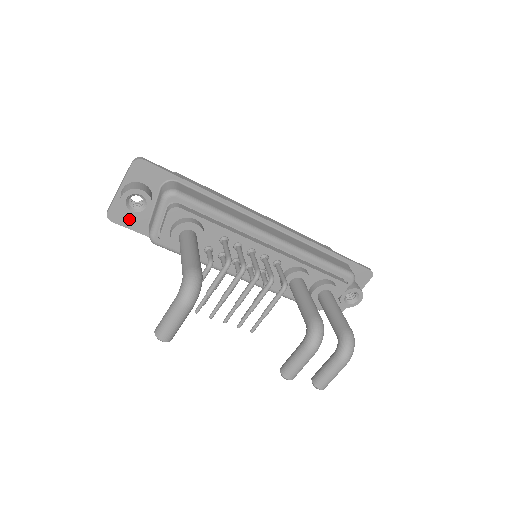
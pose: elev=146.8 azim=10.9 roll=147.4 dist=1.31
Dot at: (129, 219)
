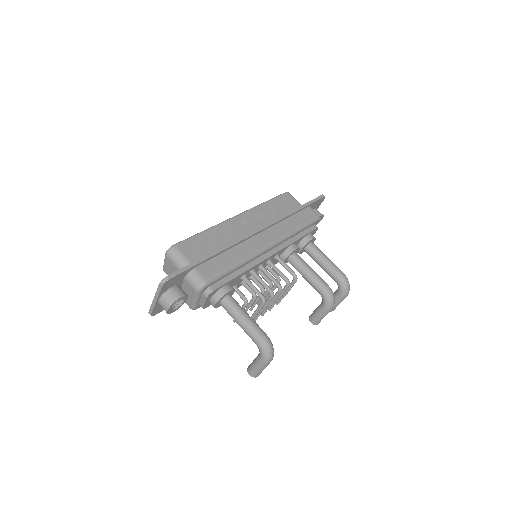
Dot at: occluded
